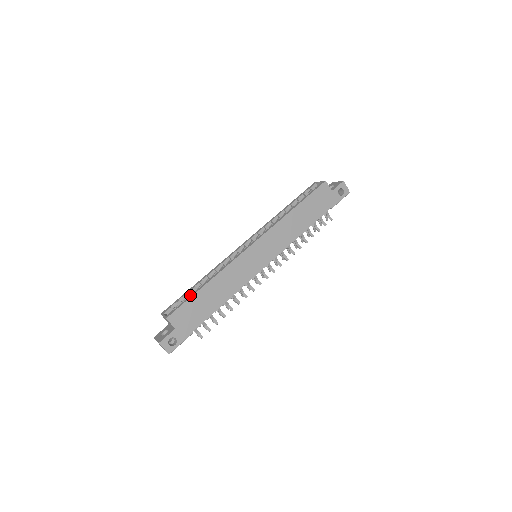
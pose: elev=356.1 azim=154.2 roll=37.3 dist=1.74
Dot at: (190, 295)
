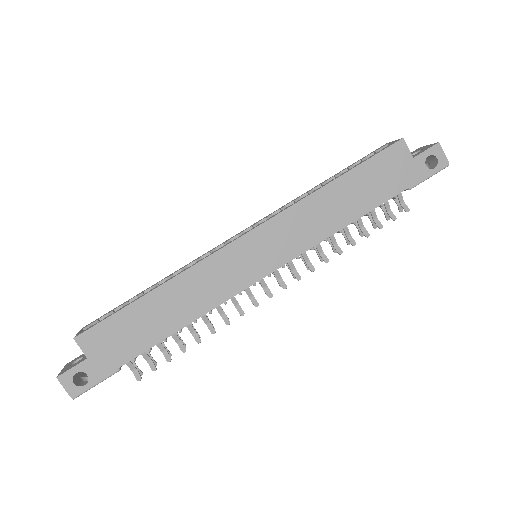
Dot at: occluded
